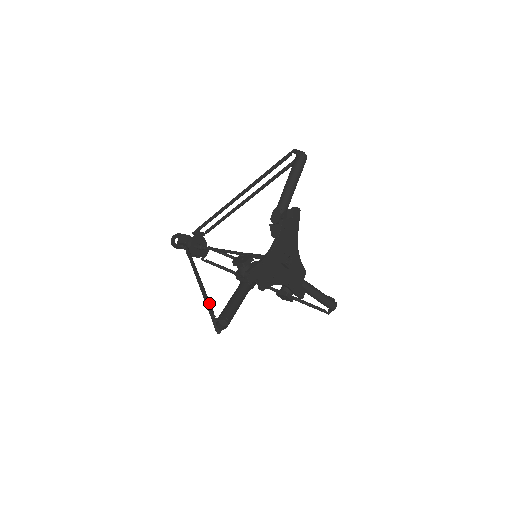
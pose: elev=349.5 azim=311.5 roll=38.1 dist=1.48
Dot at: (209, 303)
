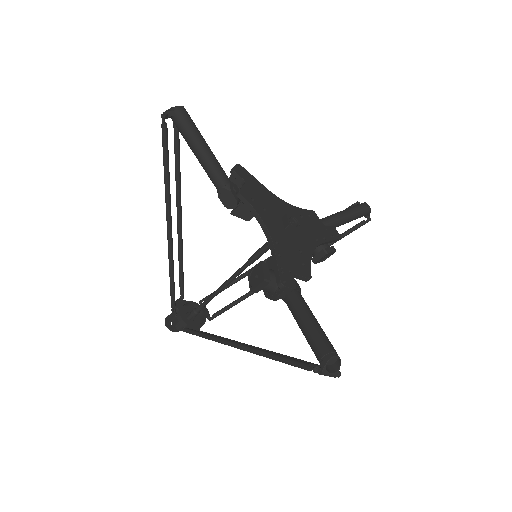
Dot at: occluded
